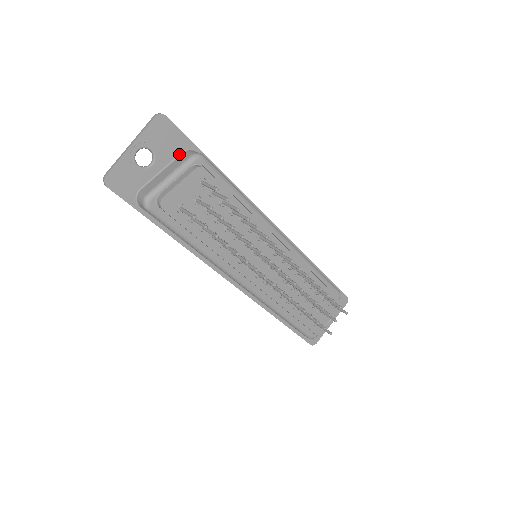
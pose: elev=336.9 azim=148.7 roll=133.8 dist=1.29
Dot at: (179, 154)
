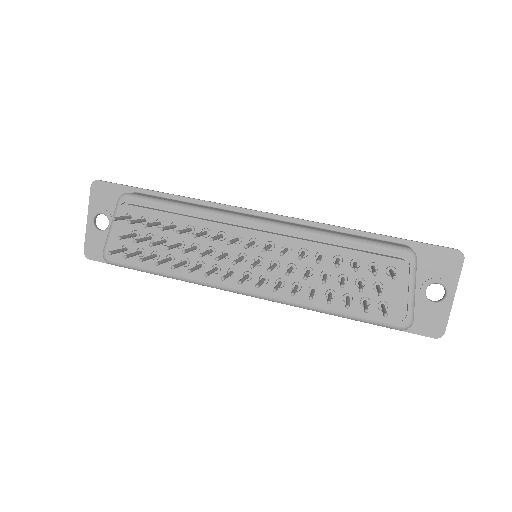
Dot at: occluded
